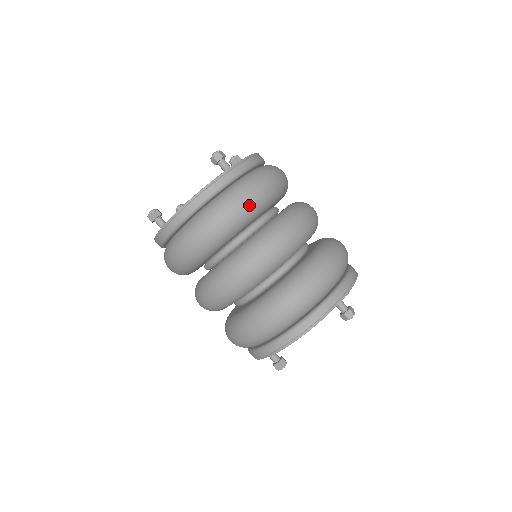
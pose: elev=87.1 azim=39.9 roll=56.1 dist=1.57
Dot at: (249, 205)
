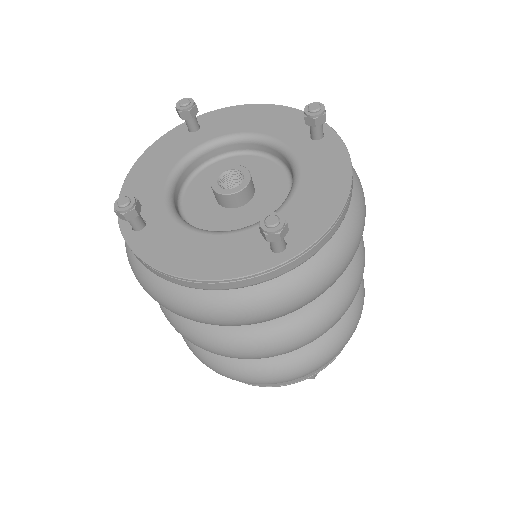
Dot at: occluded
